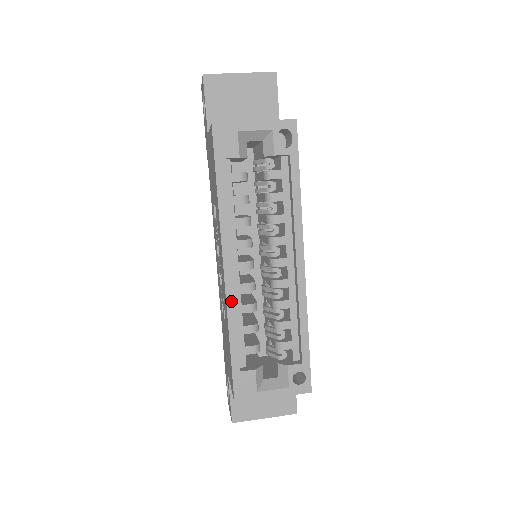
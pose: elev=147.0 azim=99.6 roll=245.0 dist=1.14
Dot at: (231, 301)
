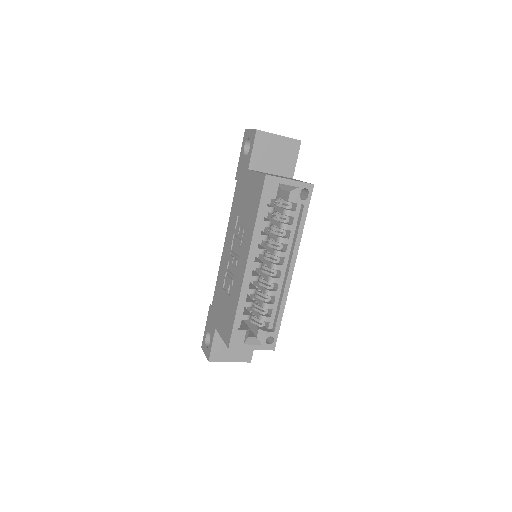
Dot at: (245, 285)
